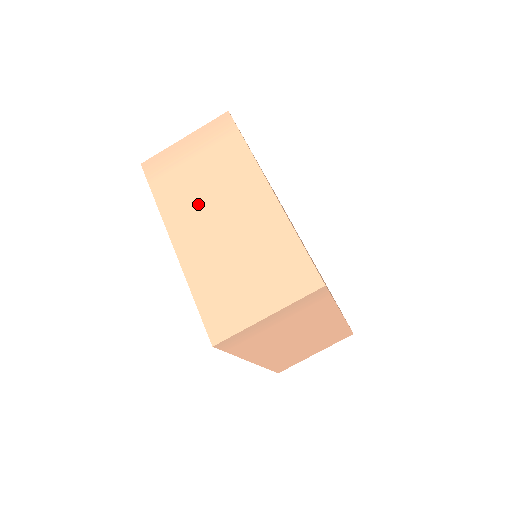
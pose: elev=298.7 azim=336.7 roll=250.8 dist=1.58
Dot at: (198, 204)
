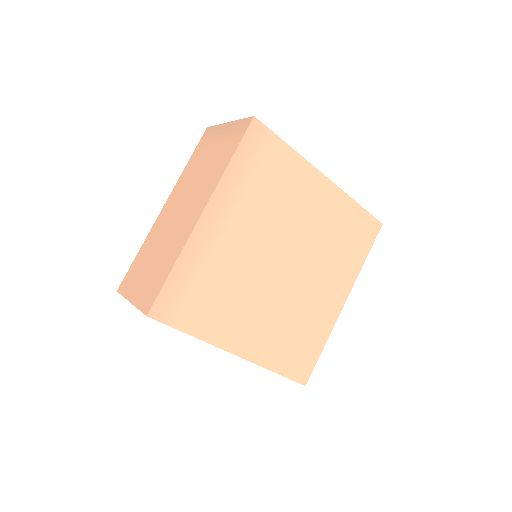
Dot at: (187, 188)
